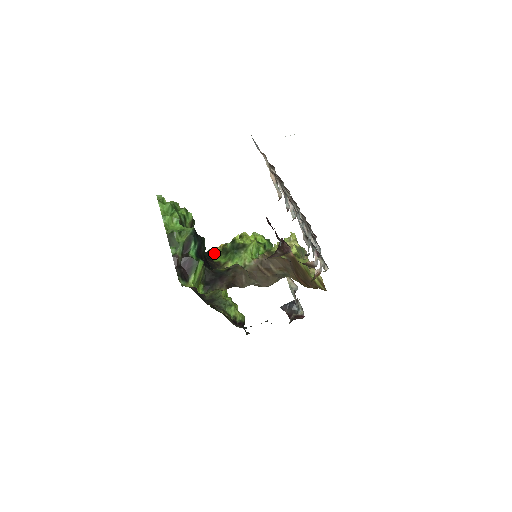
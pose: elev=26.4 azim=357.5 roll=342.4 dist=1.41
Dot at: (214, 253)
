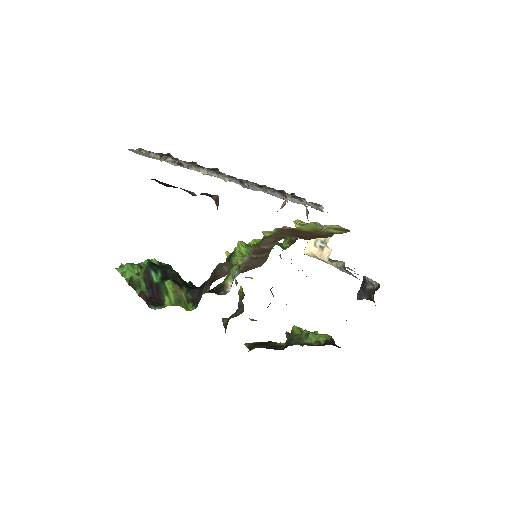
Dot at: (218, 284)
